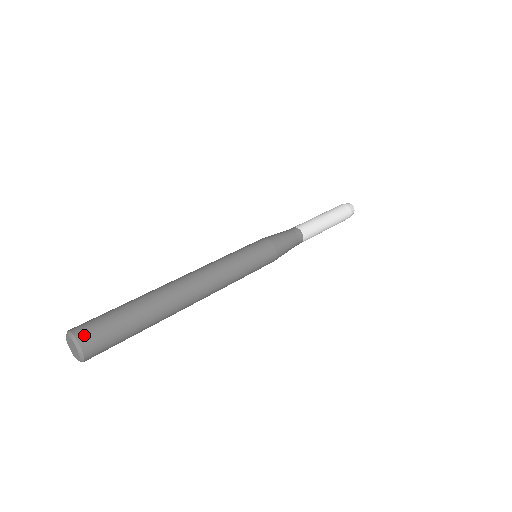
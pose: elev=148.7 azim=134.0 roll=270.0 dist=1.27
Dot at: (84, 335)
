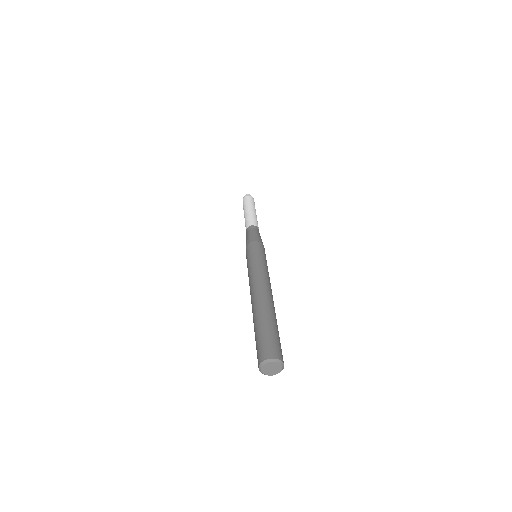
Dot at: occluded
